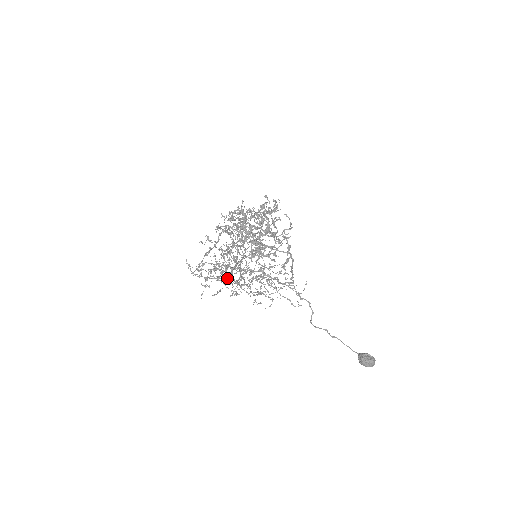
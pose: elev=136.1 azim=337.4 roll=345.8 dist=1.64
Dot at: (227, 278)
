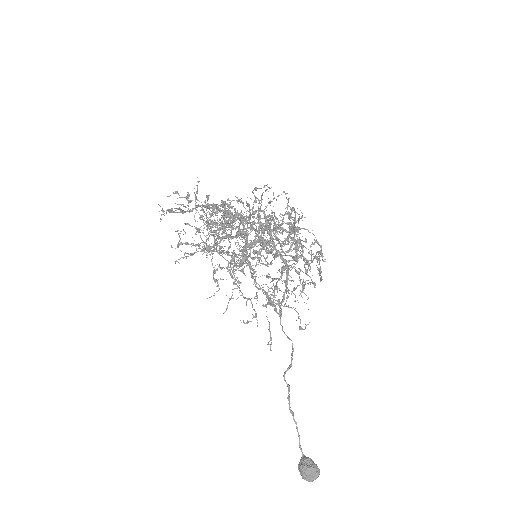
Dot at: (275, 237)
